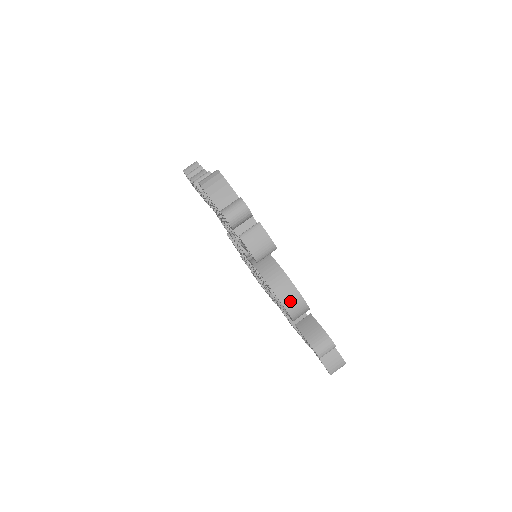
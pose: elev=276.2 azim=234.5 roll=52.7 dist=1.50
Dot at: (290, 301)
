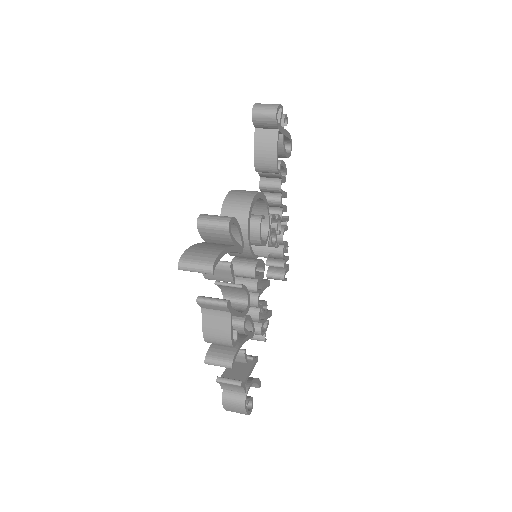
Dot at: (241, 192)
